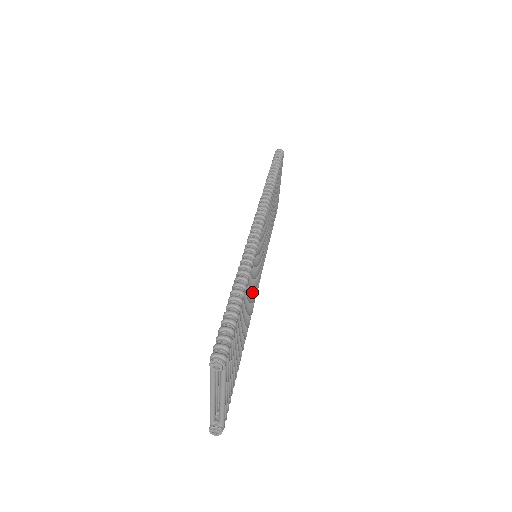
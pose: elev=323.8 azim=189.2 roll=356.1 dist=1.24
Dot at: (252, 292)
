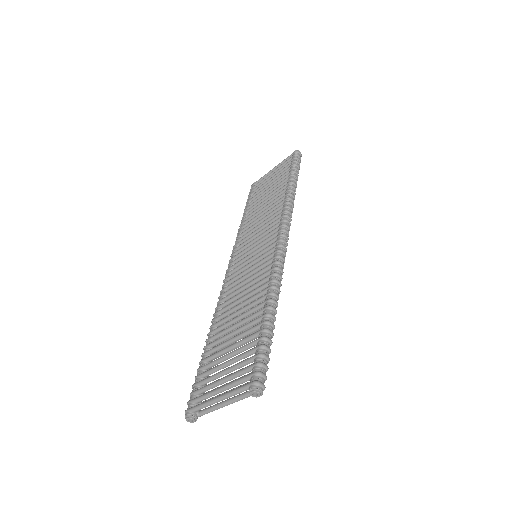
Dot at: occluded
